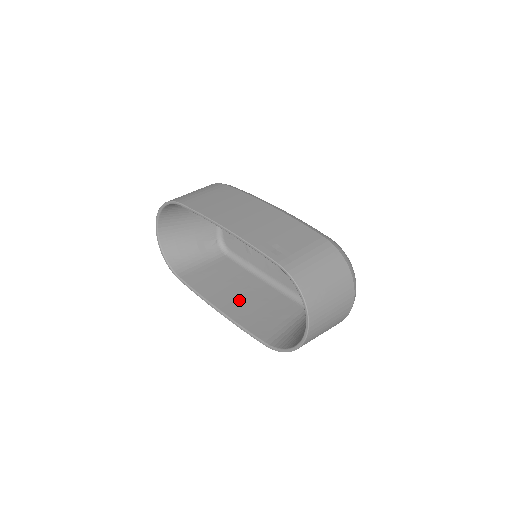
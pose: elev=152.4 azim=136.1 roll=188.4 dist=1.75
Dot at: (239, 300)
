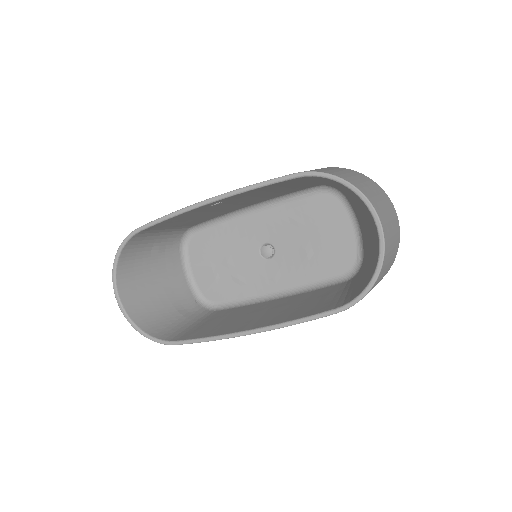
Dot at: (266, 316)
